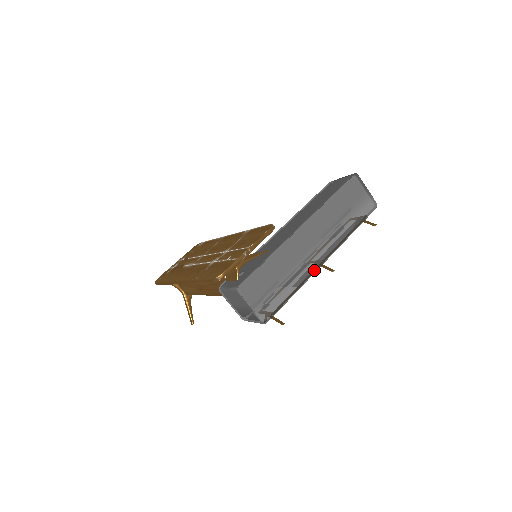
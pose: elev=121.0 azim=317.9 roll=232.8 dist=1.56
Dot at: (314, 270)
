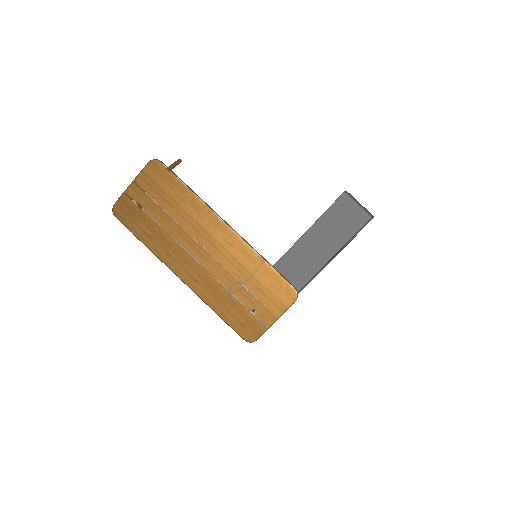
Dot at: occluded
